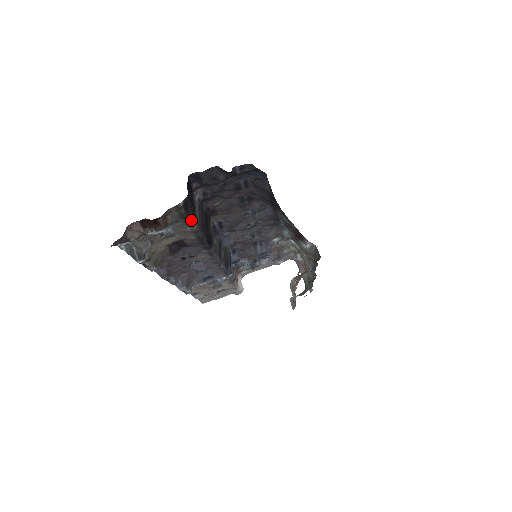
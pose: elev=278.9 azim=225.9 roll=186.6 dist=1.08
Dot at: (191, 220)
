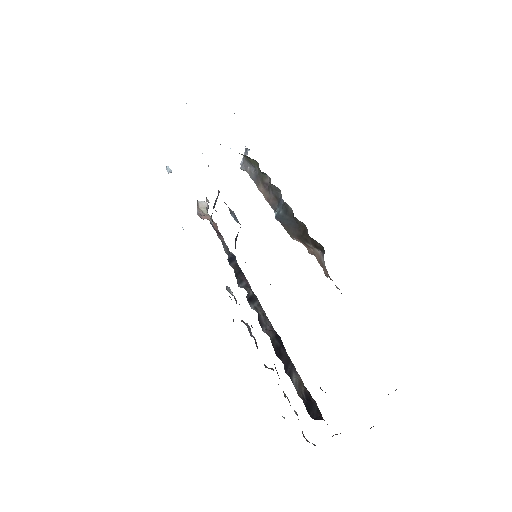
Dot at: (310, 395)
